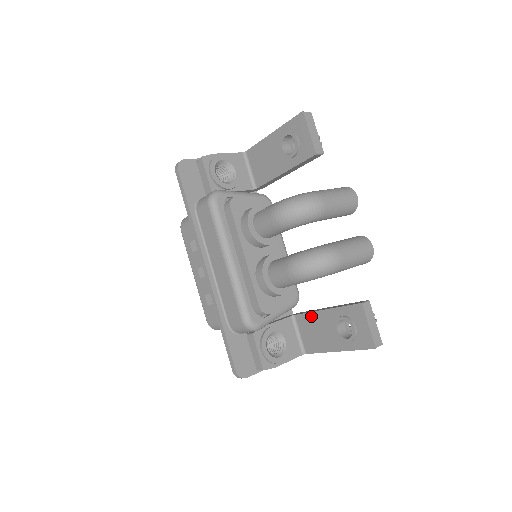
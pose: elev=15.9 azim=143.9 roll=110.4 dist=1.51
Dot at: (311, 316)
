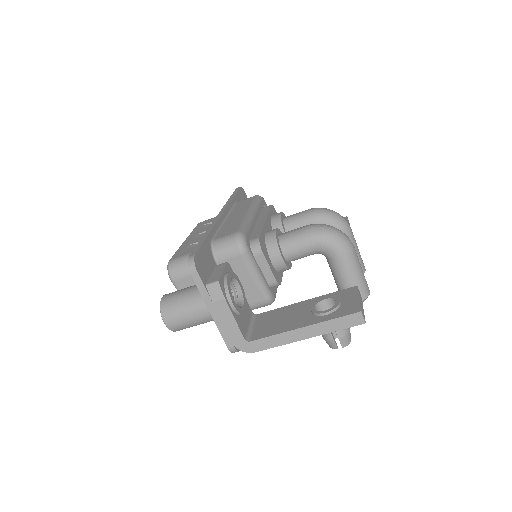
Dot at: (281, 309)
